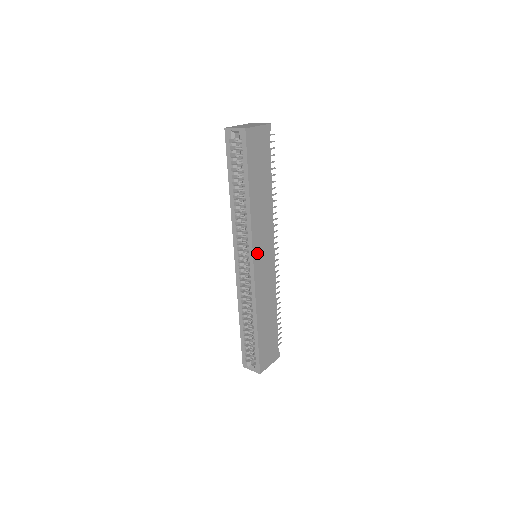
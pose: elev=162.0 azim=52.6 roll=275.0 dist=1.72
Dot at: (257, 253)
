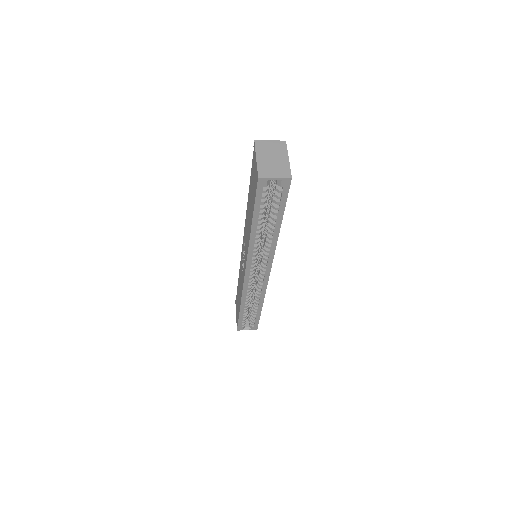
Dot at: occluded
